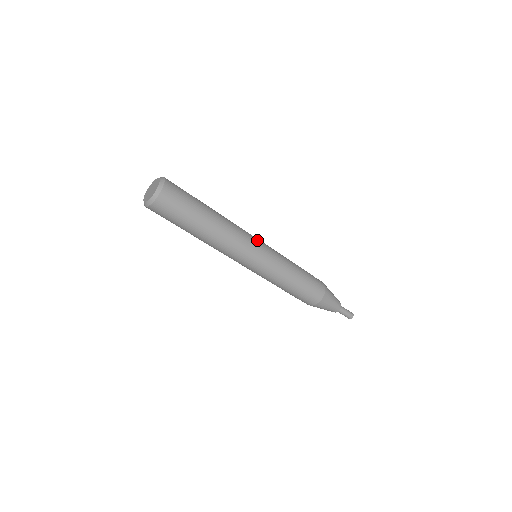
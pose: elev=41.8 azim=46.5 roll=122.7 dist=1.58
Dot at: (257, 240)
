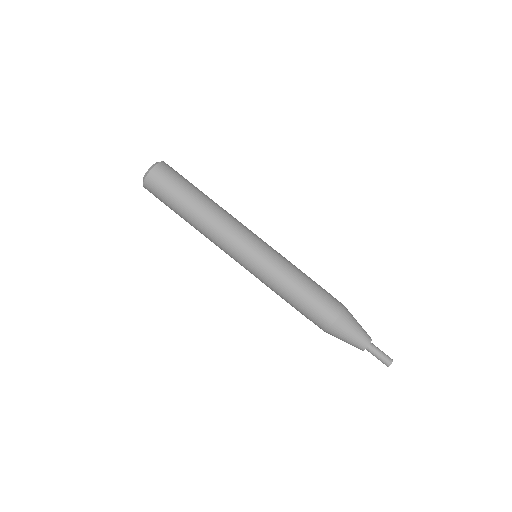
Dot at: occluded
